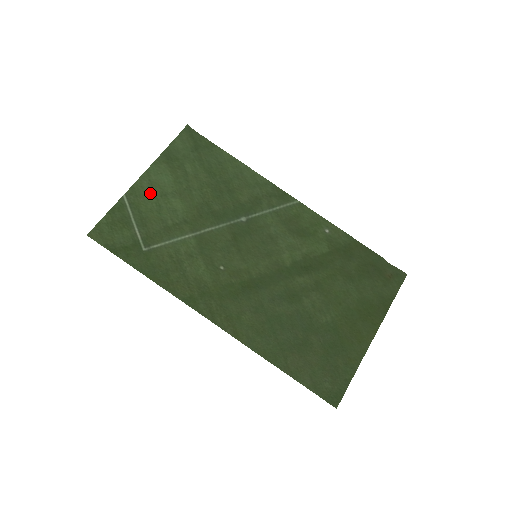
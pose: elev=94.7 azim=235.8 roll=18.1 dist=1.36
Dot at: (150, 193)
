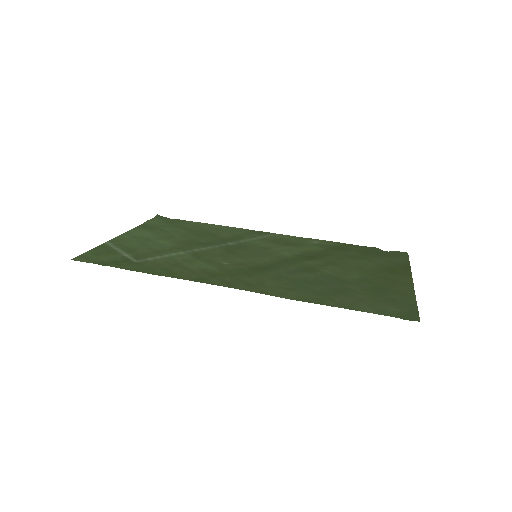
Dot at: (133, 240)
